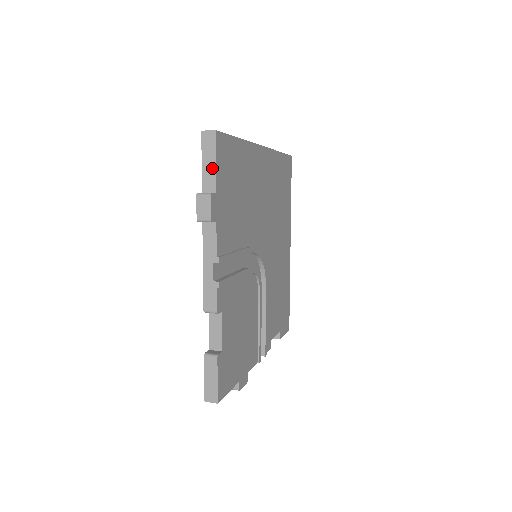
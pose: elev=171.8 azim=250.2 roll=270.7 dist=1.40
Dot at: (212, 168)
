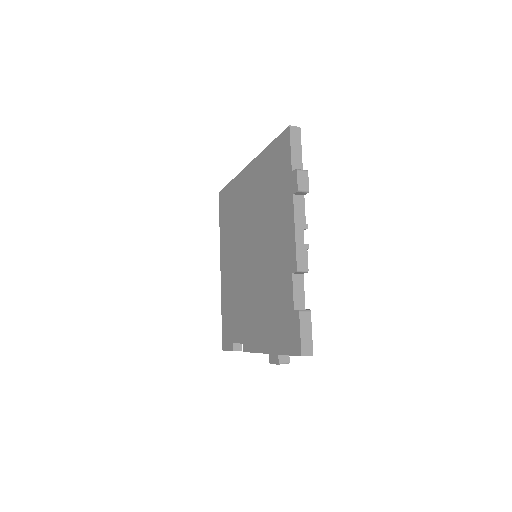
Dot at: (299, 154)
